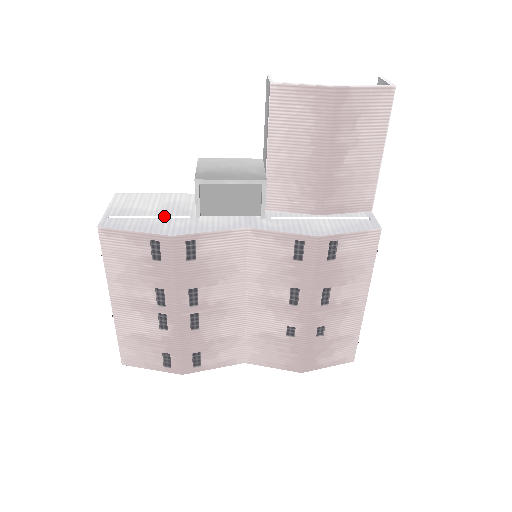
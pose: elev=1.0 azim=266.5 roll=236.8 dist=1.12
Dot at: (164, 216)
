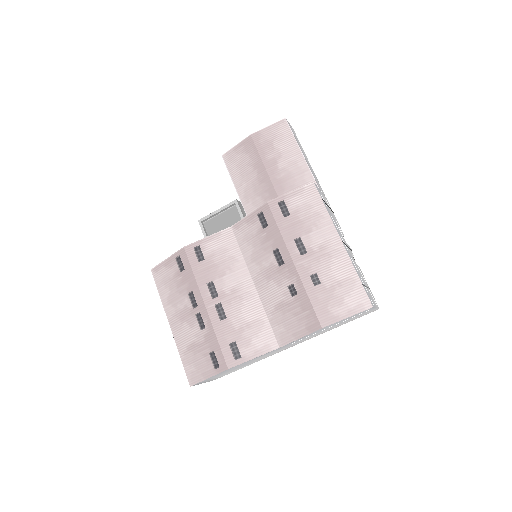
Dot at: occluded
